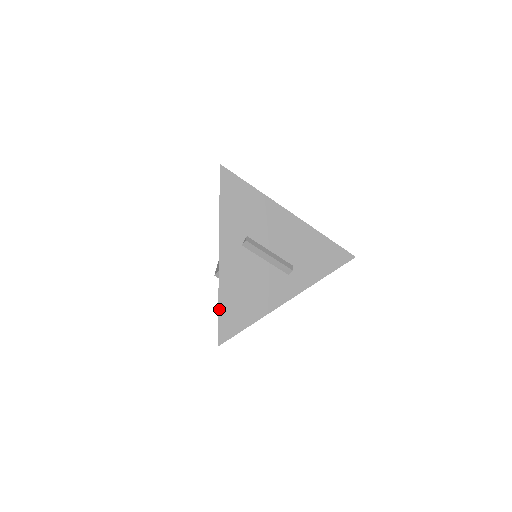
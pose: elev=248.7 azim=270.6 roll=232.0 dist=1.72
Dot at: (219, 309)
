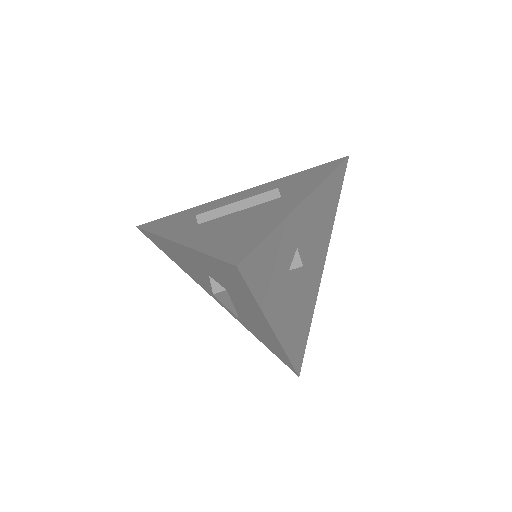
Dot at: (207, 254)
